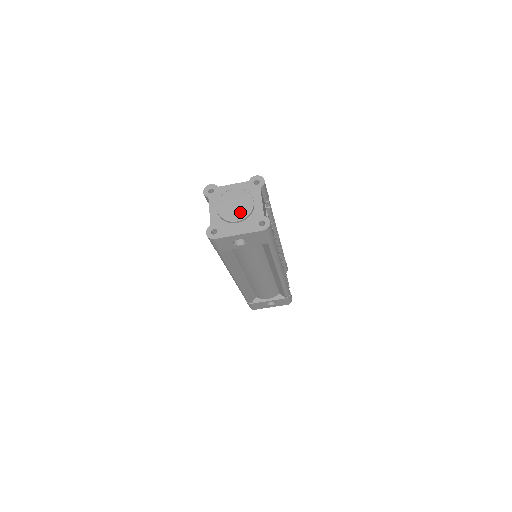
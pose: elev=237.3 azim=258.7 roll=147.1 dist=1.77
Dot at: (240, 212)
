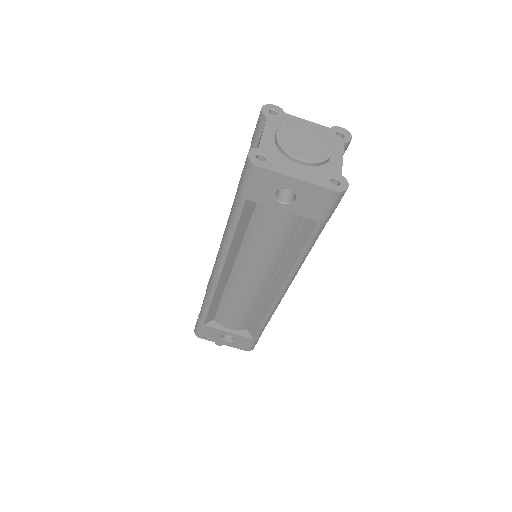
Dot at: (310, 152)
